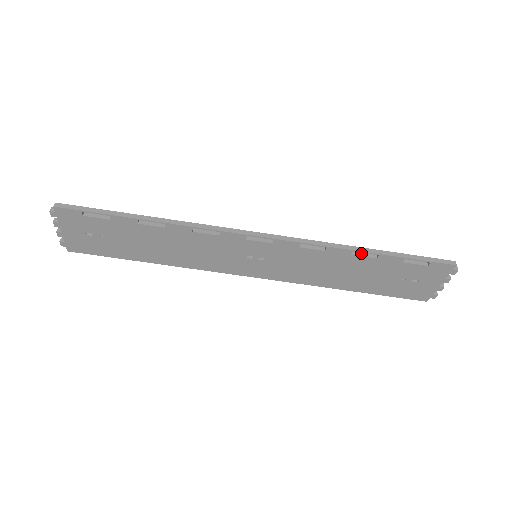
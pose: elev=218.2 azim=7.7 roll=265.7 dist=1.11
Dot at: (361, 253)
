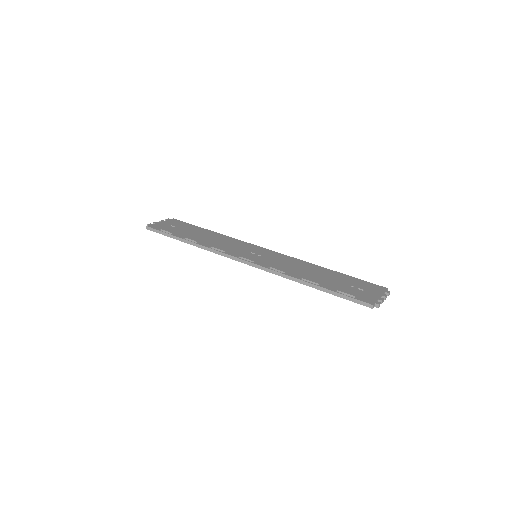
Dot at: (308, 281)
